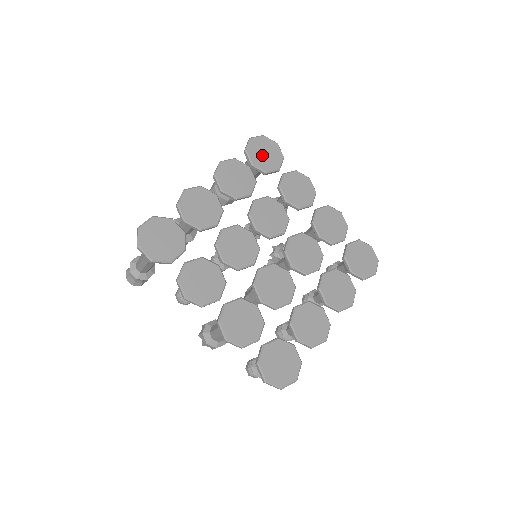
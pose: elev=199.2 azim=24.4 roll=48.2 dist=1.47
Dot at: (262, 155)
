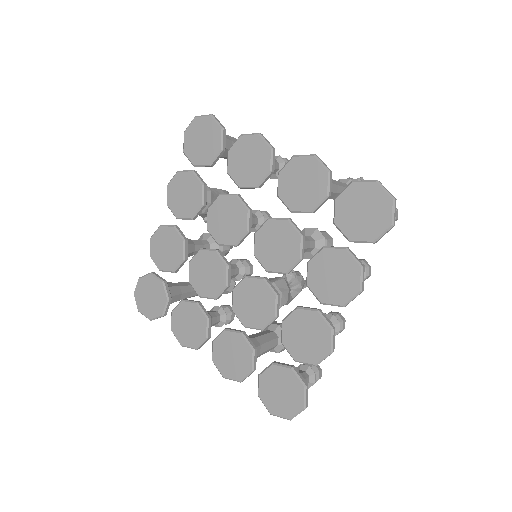
Dot at: (199, 146)
